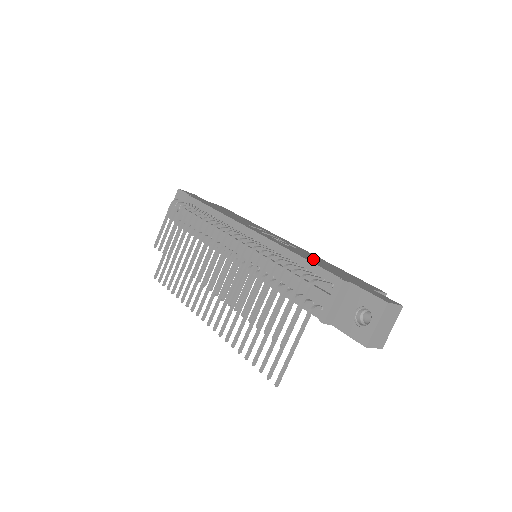
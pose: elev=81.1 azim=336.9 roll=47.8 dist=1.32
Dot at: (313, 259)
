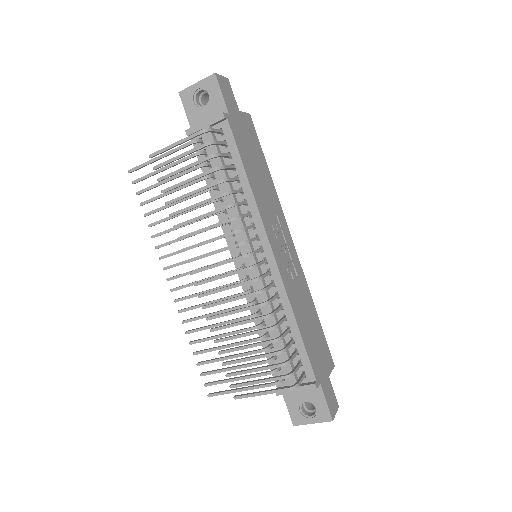
Dot at: (305, 317)
